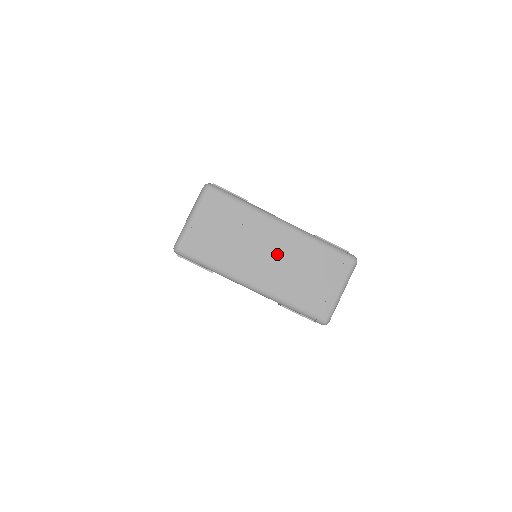
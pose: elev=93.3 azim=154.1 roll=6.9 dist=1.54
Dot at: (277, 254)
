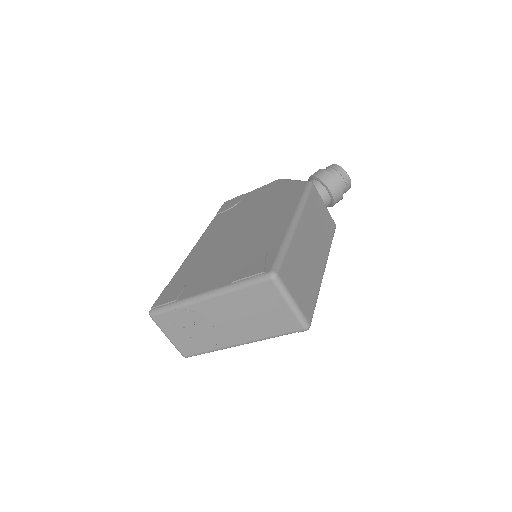
Dot at: (226, 318)
